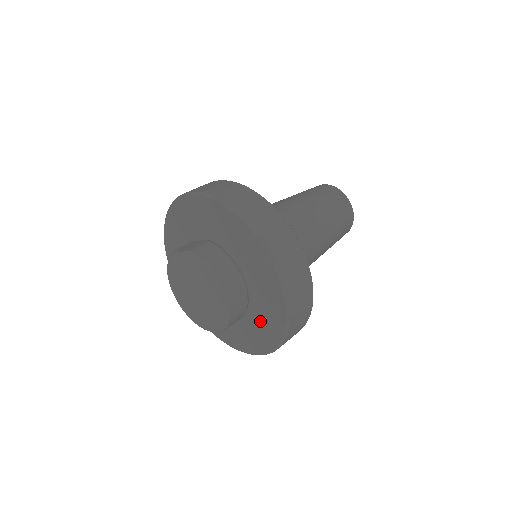
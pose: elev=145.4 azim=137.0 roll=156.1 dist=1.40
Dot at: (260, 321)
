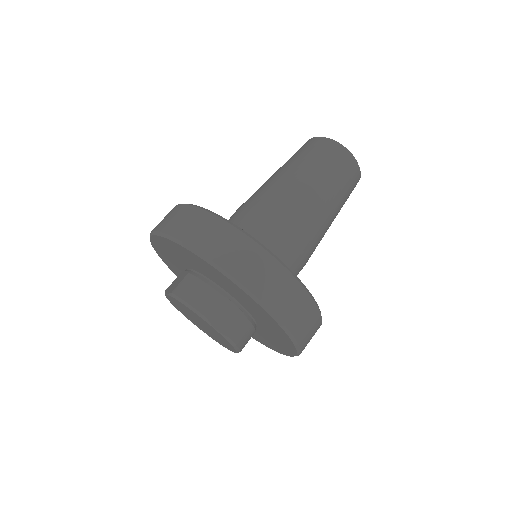
Dot at: (271, 332)
